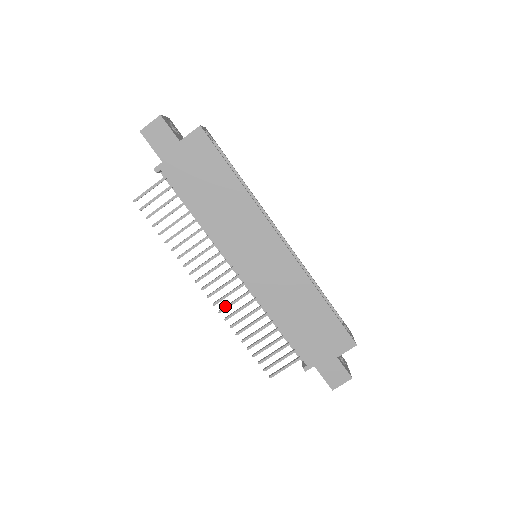
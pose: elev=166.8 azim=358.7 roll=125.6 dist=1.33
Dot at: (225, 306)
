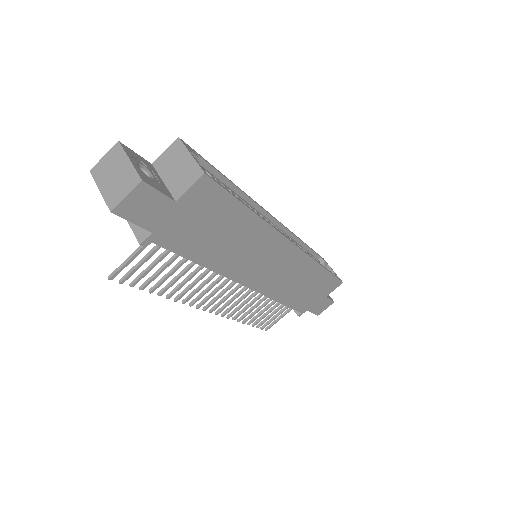
Dot at: (228, 309)
